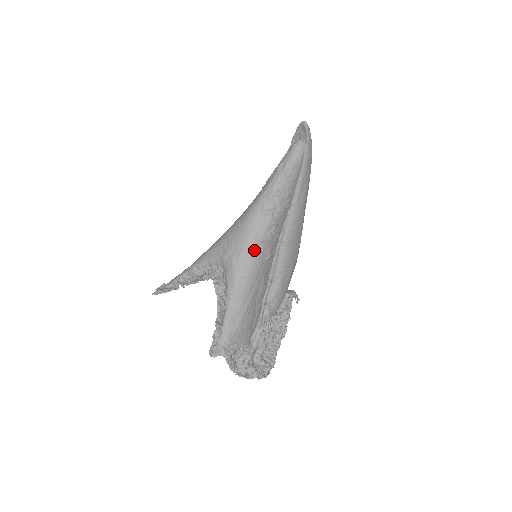
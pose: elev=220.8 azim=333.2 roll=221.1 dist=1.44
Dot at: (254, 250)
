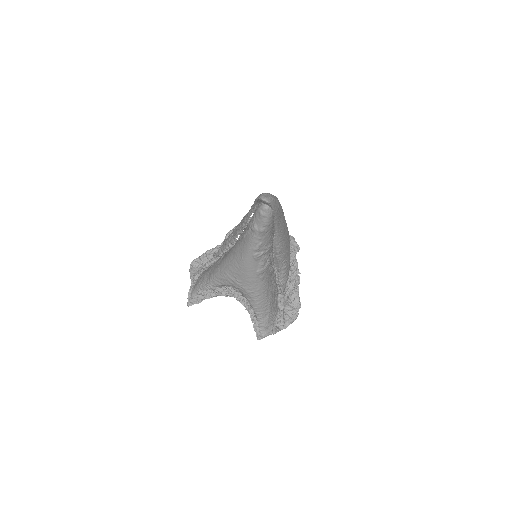
Dot at: (260, 279)
